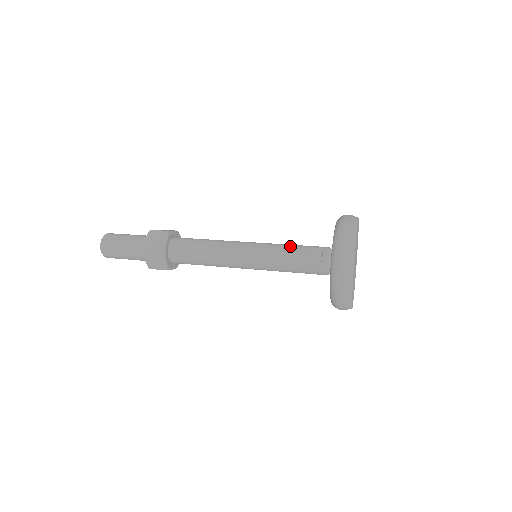
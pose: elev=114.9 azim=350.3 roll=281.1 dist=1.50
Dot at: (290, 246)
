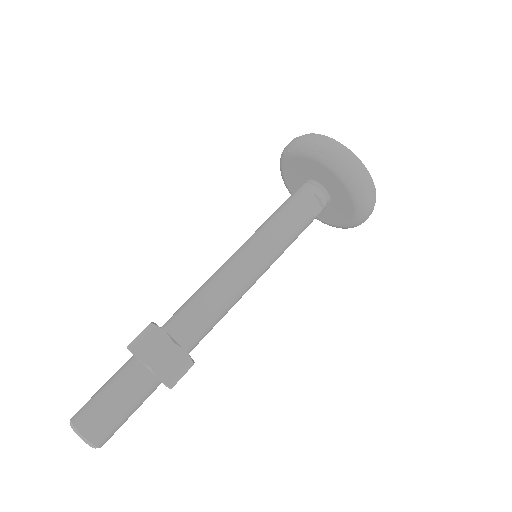
Dot at: (289, 220)
